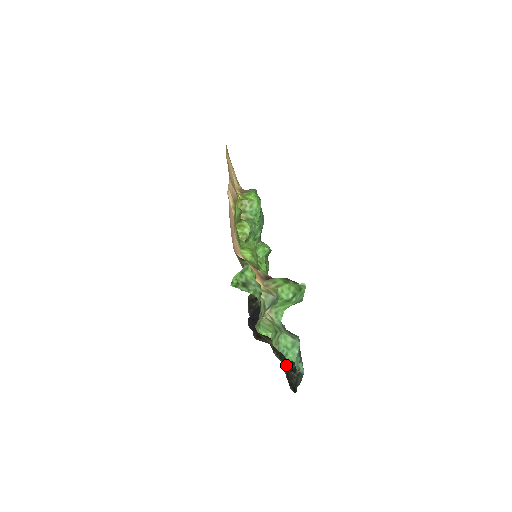
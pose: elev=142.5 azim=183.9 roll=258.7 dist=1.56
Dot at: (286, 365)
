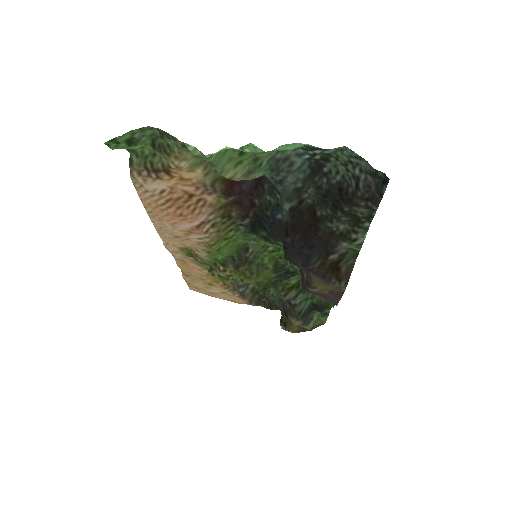
Dot at: (353, 200)
